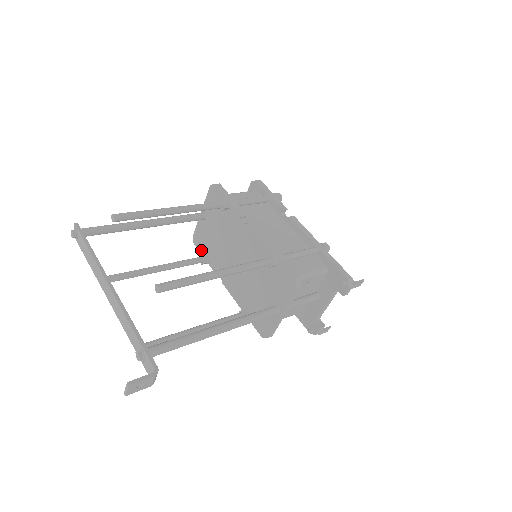
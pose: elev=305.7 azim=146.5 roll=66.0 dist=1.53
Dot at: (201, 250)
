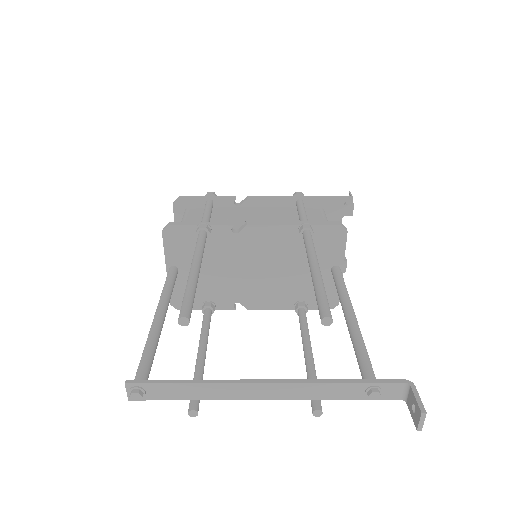
Dot at: (194, 306)
